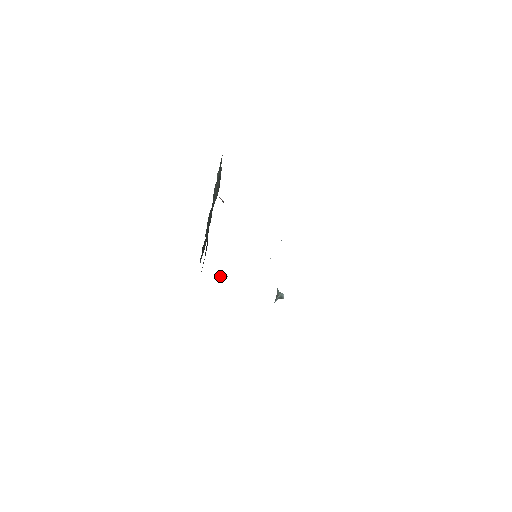
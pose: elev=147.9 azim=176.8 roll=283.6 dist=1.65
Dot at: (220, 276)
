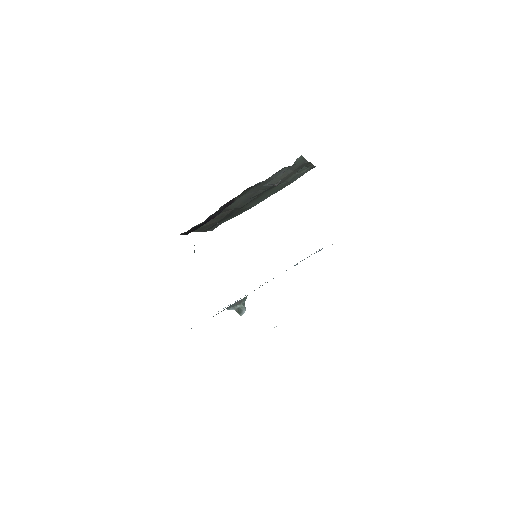
Dot at: occluded
